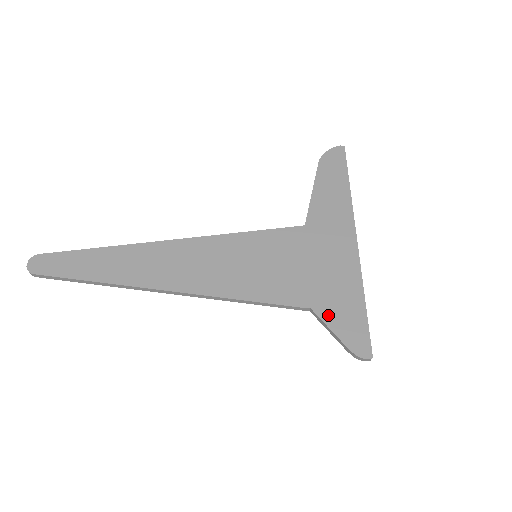
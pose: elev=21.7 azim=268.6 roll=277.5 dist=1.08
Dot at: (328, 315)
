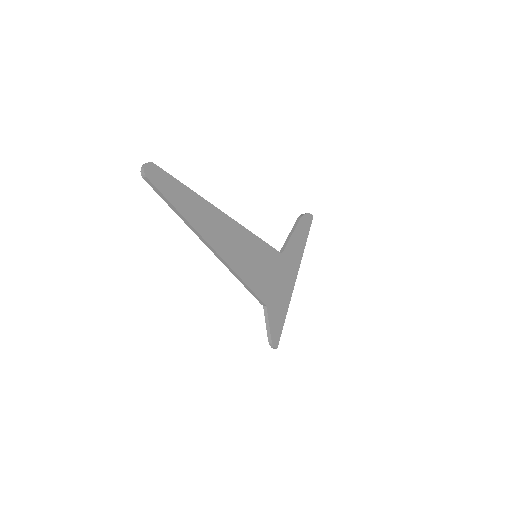
Dot at: (271, 314)
